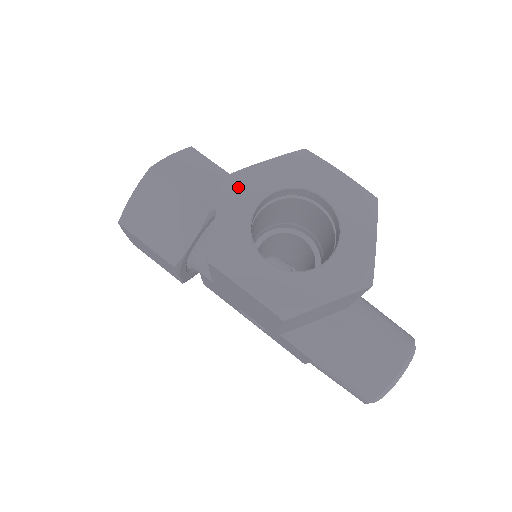
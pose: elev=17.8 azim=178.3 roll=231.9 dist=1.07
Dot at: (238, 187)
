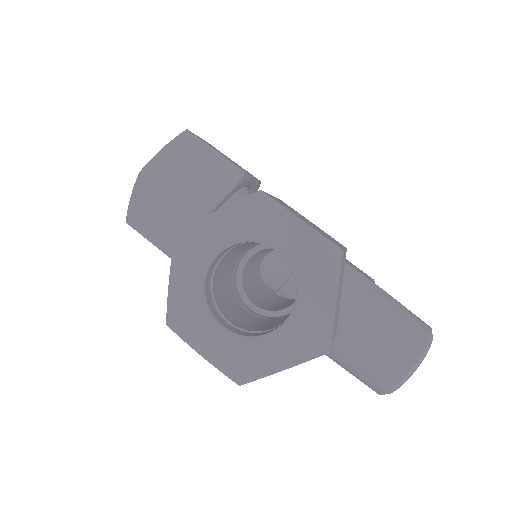
Dot at: (190, 244)
